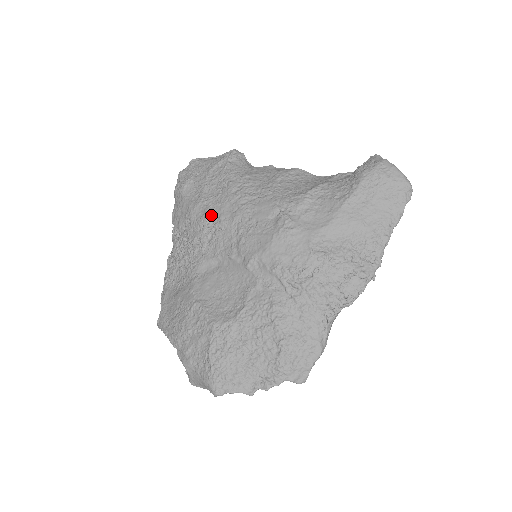
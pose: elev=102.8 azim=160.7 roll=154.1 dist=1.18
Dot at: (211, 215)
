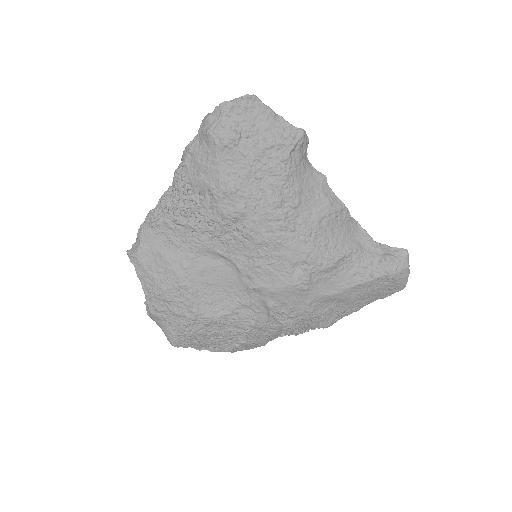
Dot at: (241, 218)
